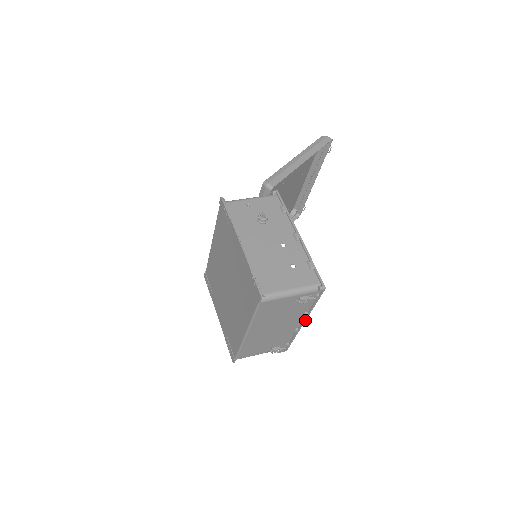
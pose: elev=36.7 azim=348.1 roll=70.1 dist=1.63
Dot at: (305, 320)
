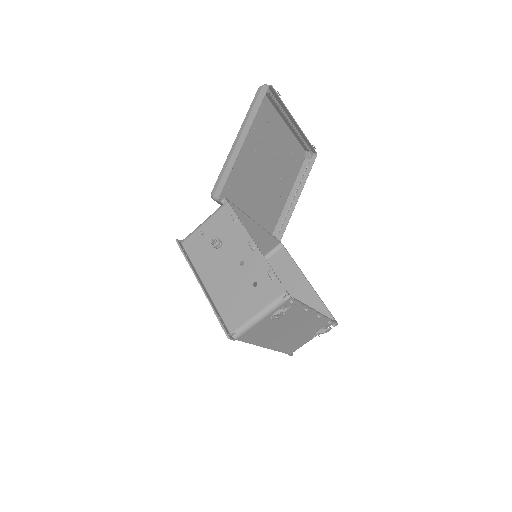
Dot at: (314, 311)
